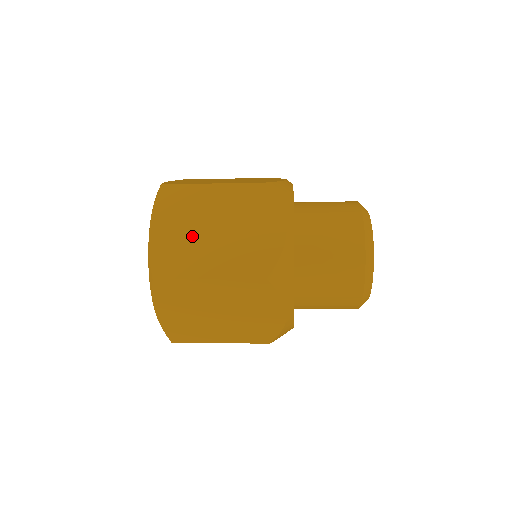
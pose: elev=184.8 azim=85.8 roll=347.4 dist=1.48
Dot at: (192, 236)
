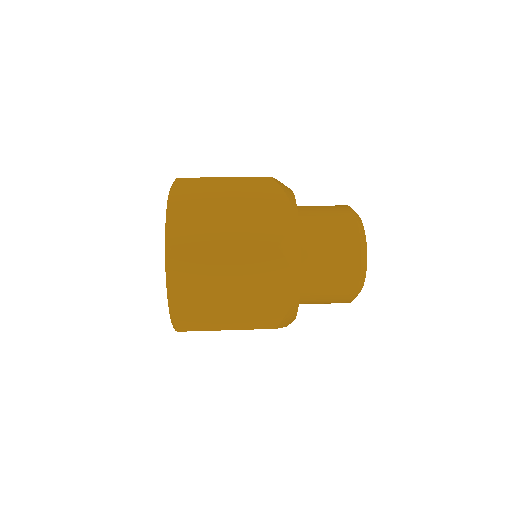
Dot at: (208, 297)
